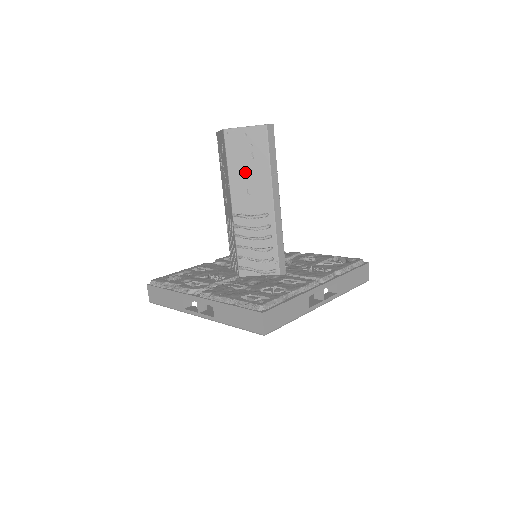
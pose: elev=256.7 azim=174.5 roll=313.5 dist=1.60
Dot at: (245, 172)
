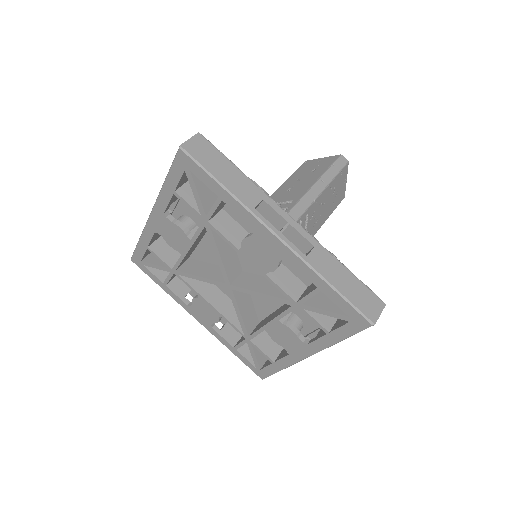
Dot at: (299, 179)
